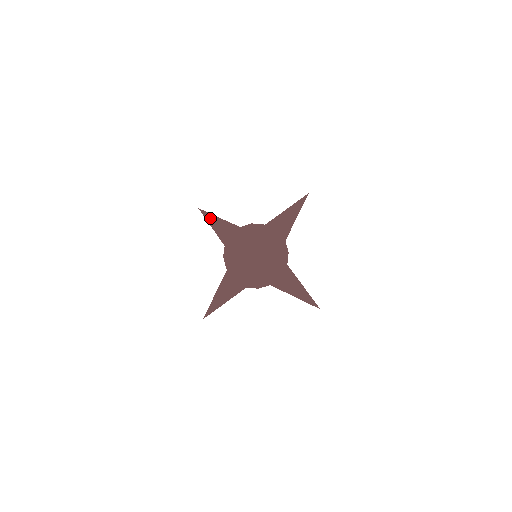
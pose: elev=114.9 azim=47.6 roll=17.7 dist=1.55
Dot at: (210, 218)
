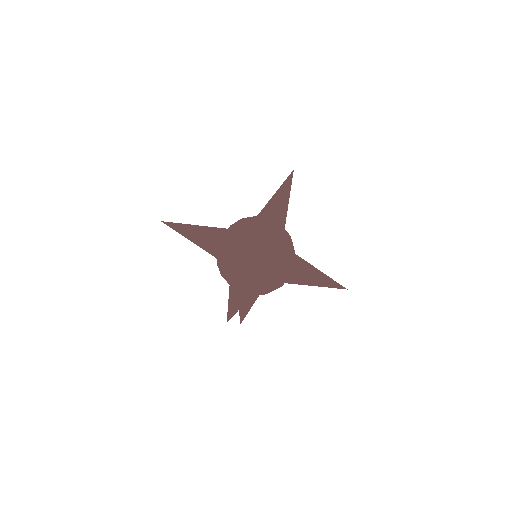
Dot at: (182, 233)
